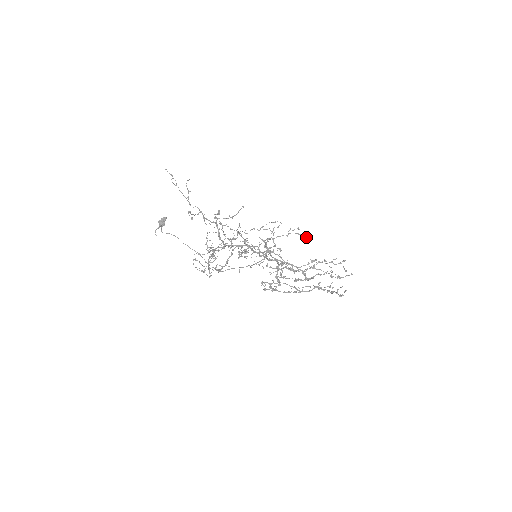
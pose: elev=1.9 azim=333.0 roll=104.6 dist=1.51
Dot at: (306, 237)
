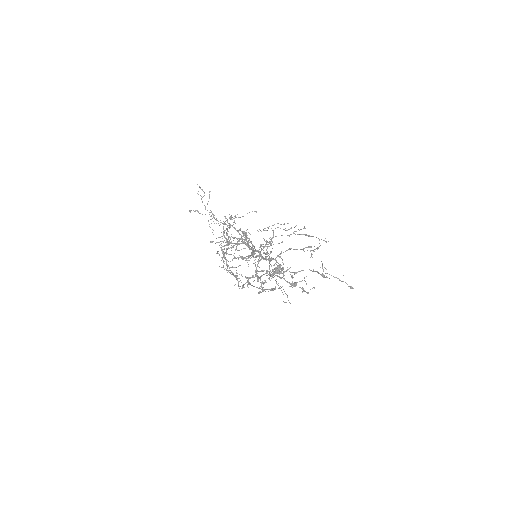
Dot at: occluded
